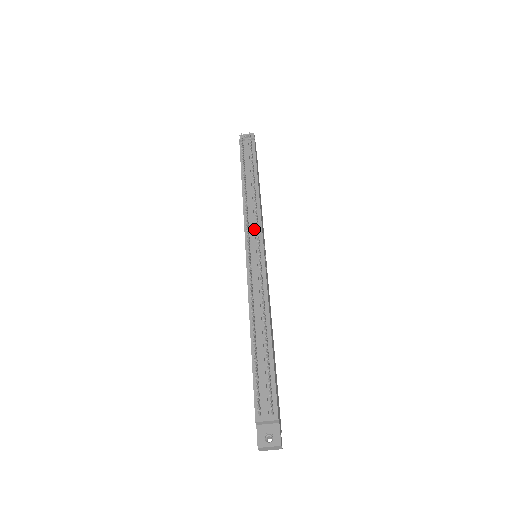
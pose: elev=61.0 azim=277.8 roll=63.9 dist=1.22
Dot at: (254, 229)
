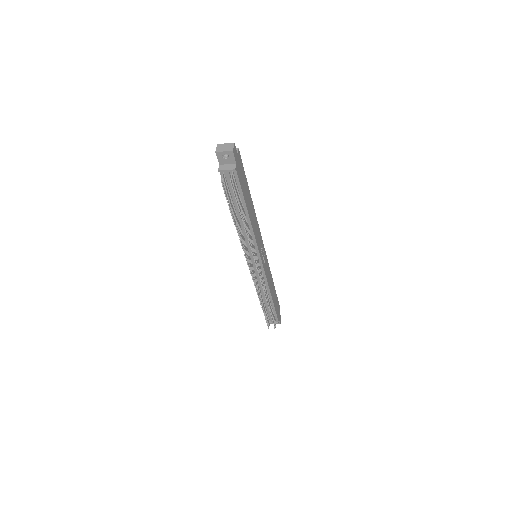
Dot at: occluded
